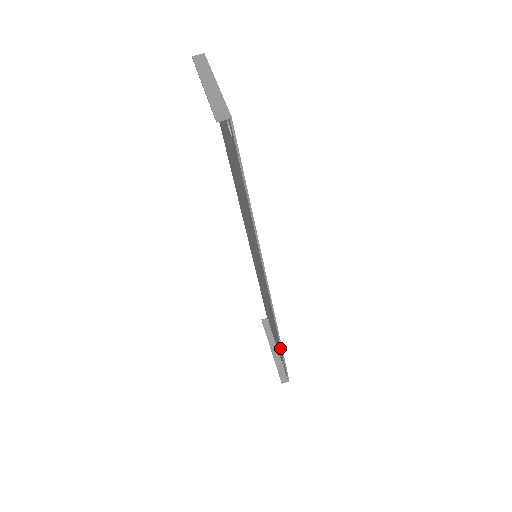
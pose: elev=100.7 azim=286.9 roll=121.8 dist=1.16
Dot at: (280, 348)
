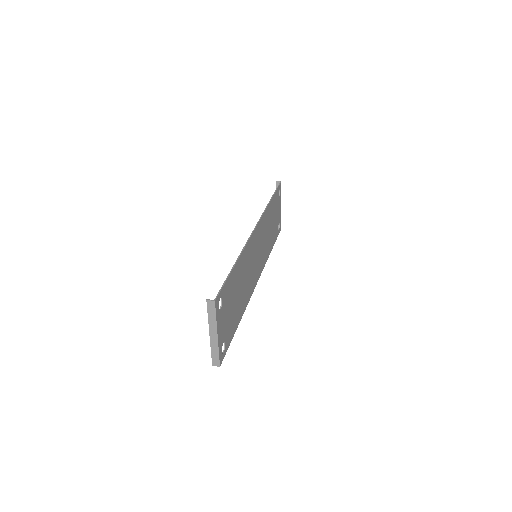
Dot at: (233, 270)
